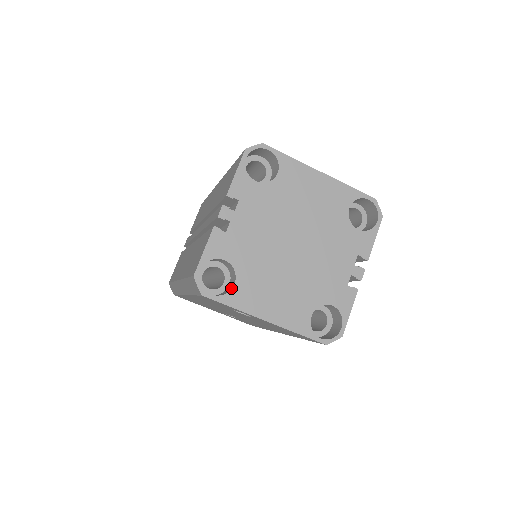
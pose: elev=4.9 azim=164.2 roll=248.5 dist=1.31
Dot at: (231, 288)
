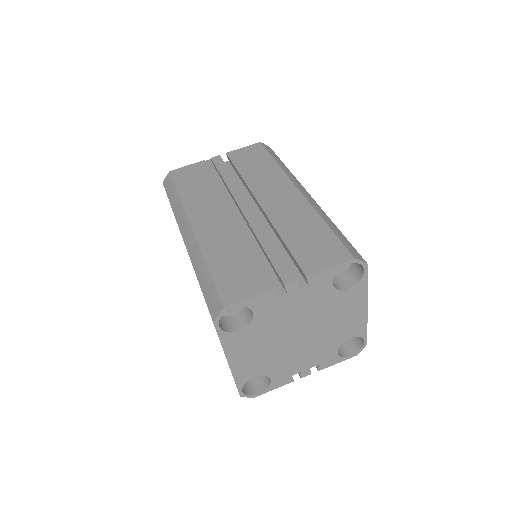
Dot at: (234, 330)
